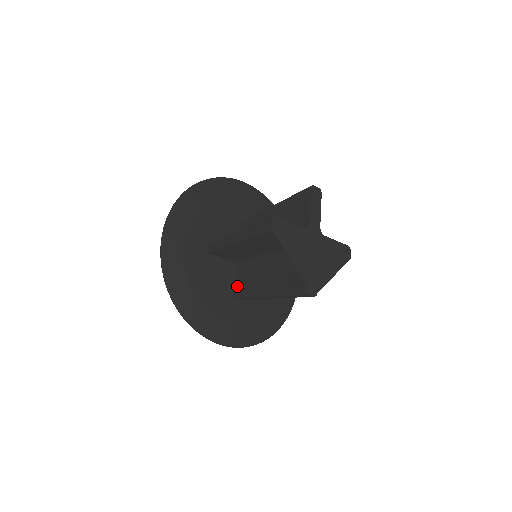
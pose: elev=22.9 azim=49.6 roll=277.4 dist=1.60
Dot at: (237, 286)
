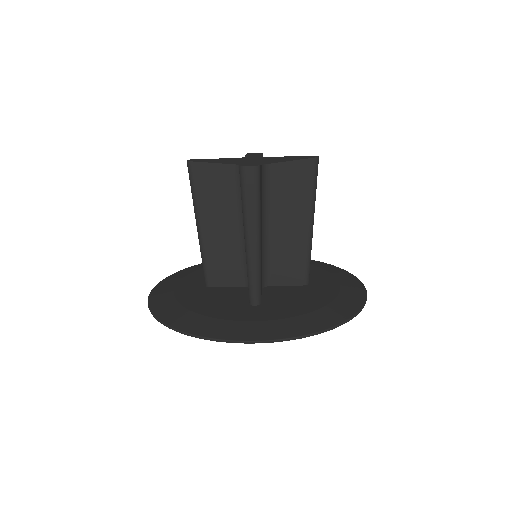
Dot at: occluded
